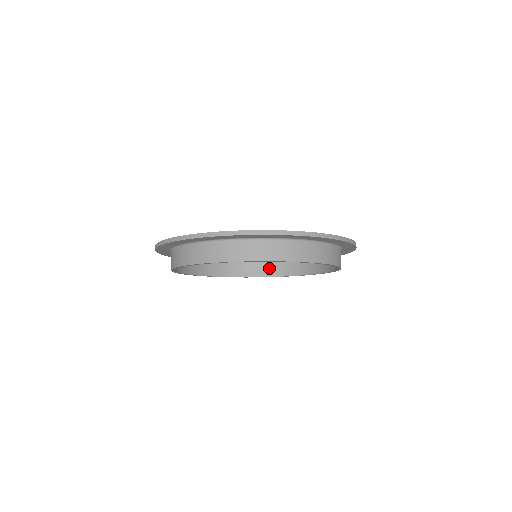
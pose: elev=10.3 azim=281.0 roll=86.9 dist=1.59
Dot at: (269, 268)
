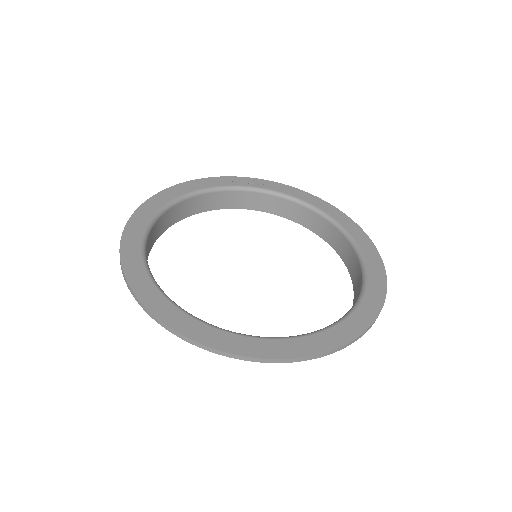
Dot at: (247, 200)
